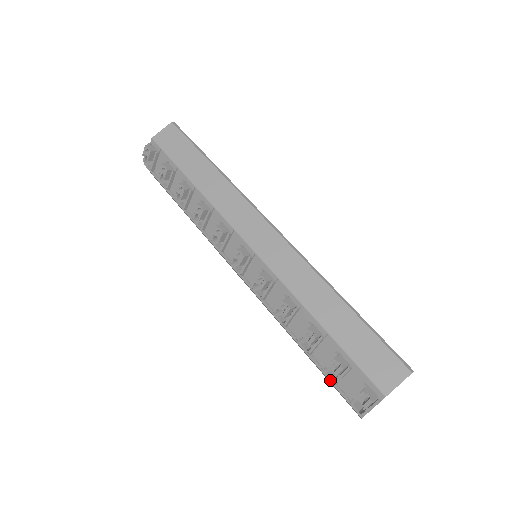
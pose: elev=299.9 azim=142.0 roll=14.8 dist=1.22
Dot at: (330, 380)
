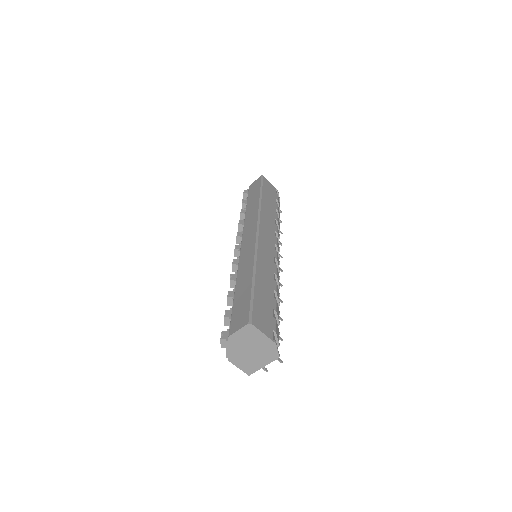
Dot at: occluded
